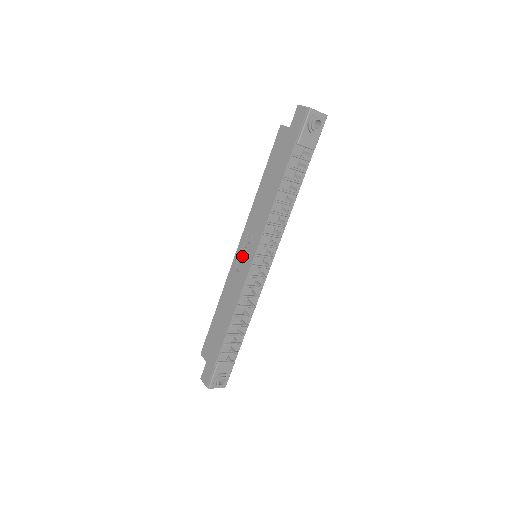
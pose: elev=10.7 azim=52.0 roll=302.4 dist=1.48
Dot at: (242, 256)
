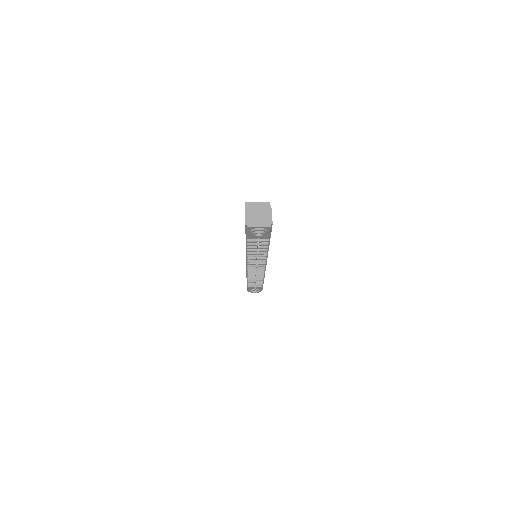
Dot at: occluded
